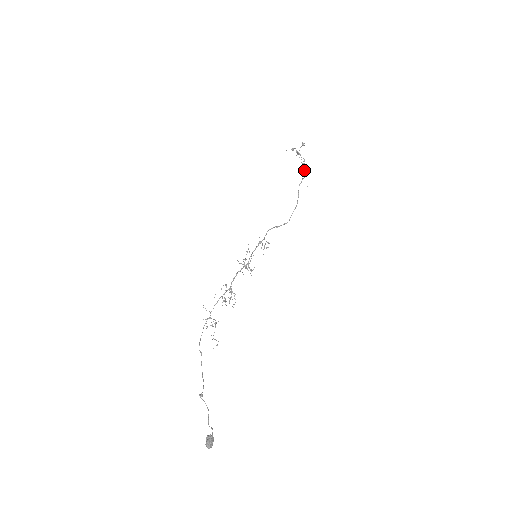
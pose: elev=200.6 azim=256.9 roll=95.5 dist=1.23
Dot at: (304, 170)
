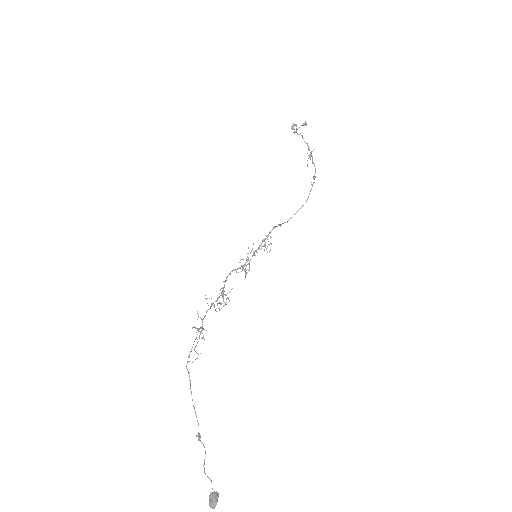
Dot at: (312, 162)
